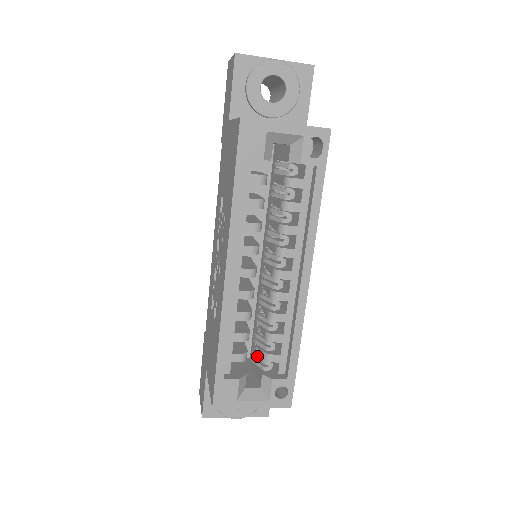
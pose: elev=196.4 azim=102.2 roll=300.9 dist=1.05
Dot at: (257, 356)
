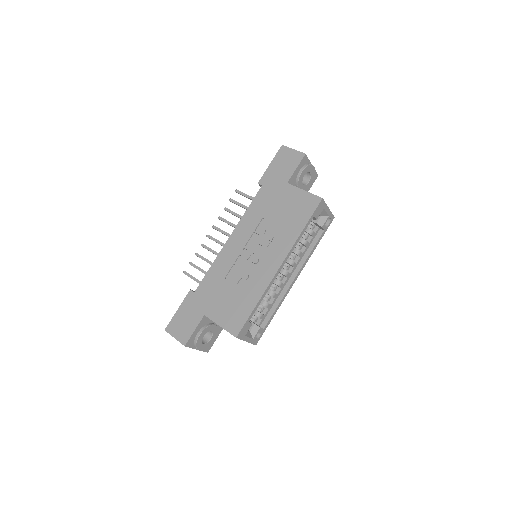
Dot at: occluded
